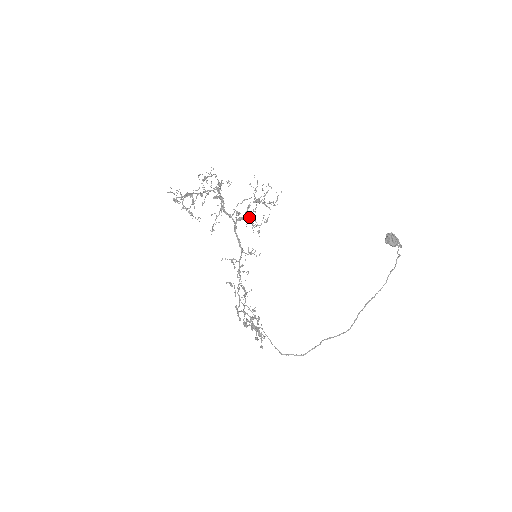
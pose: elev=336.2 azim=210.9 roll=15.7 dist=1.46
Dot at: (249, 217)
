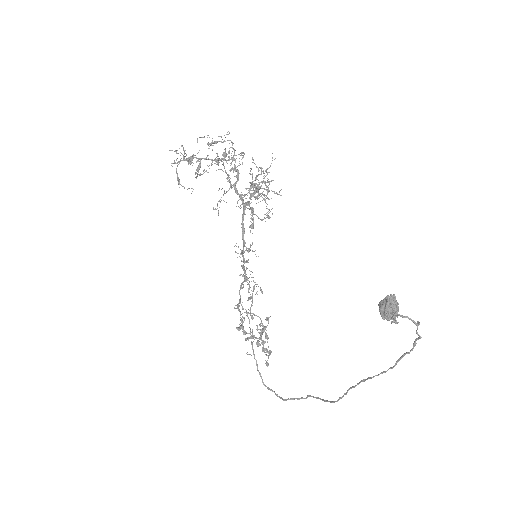
Dot at: occluded
